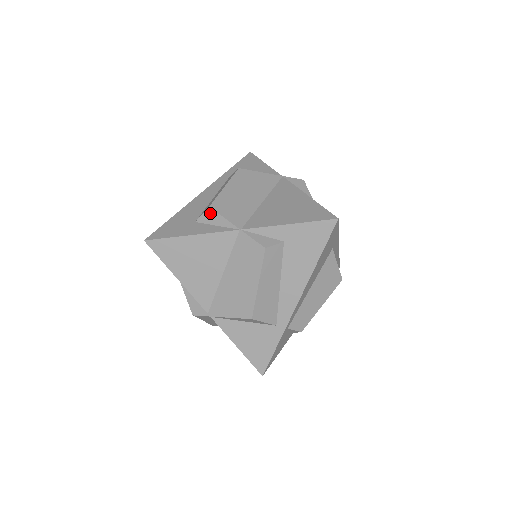
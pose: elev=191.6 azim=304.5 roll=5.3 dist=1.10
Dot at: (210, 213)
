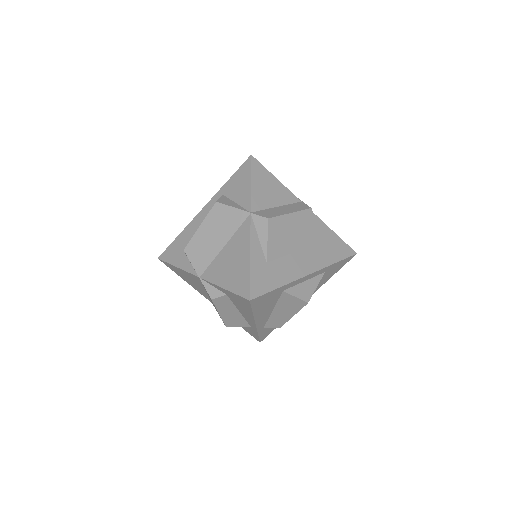
Dot at: (186, 254)
